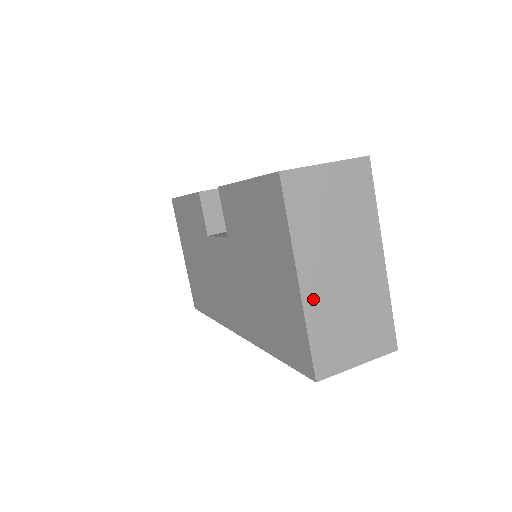
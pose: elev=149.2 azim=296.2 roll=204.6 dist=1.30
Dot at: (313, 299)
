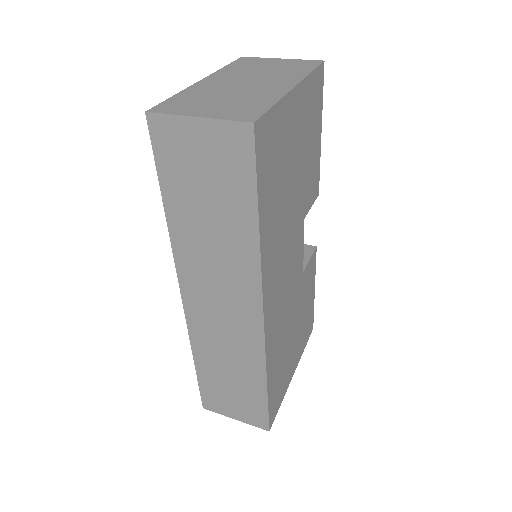
Dot at: (202, 86)
